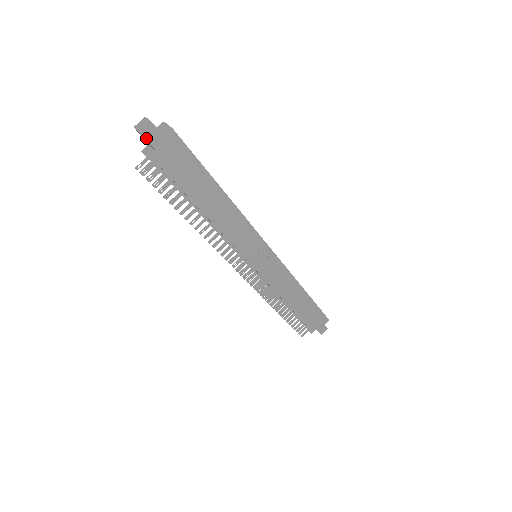
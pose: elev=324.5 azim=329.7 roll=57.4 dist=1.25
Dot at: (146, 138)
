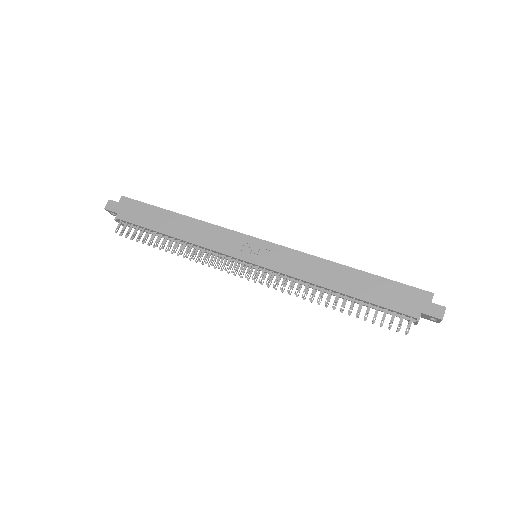
Dot at: (108, 209)
